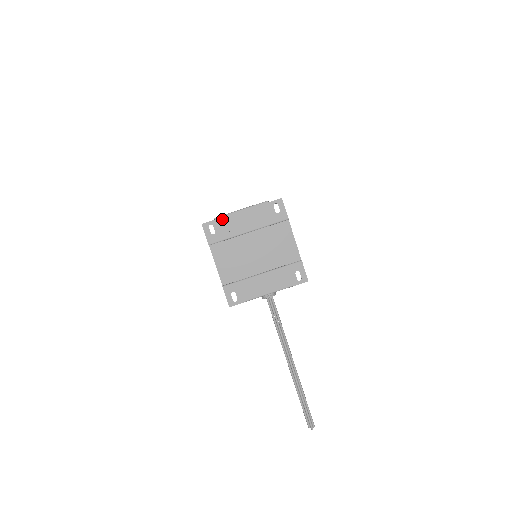
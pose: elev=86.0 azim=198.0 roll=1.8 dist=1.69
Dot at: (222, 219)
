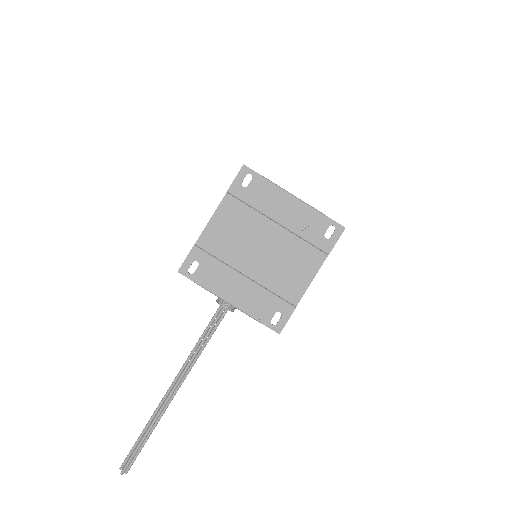
Dot at: (267, 184)
